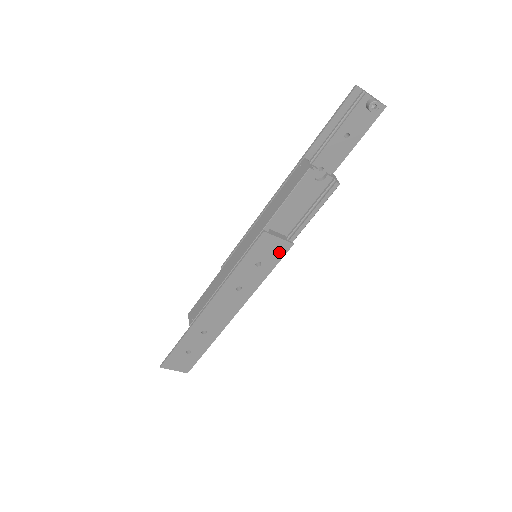
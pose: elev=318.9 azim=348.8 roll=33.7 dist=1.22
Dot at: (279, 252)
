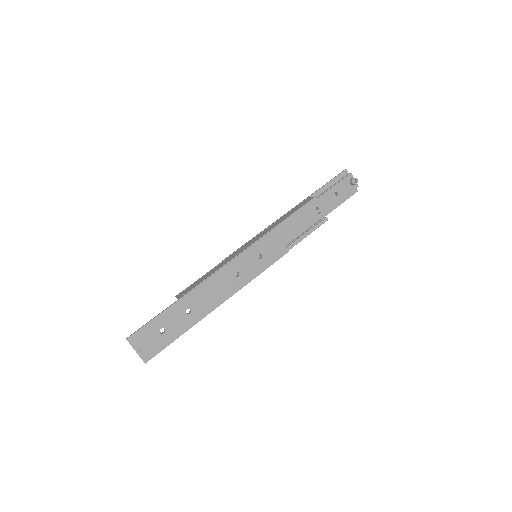
Dot at: (277, 254)
